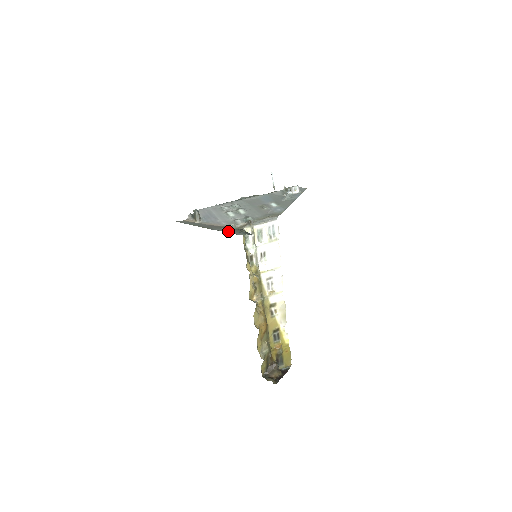
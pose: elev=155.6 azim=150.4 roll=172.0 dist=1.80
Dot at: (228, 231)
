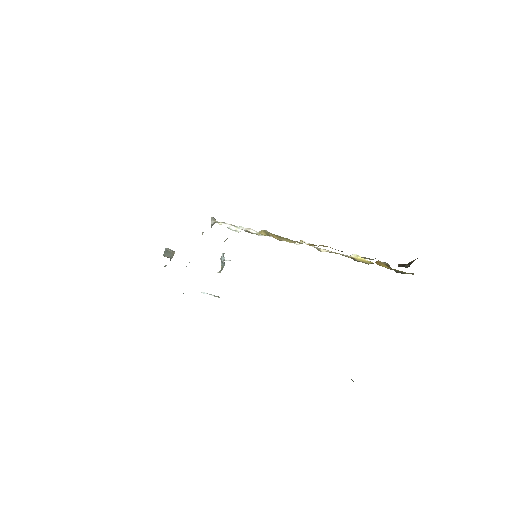
Dot at: occluded
